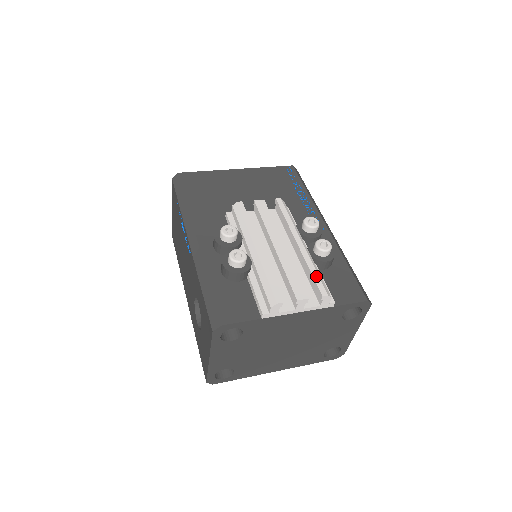
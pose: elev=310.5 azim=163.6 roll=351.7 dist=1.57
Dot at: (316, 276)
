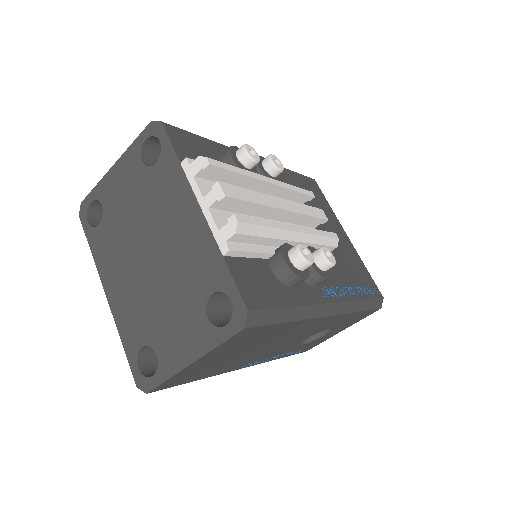
Dot at: (260, 222)
